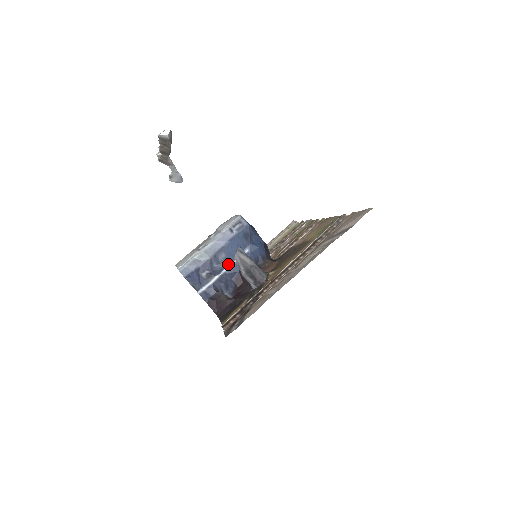
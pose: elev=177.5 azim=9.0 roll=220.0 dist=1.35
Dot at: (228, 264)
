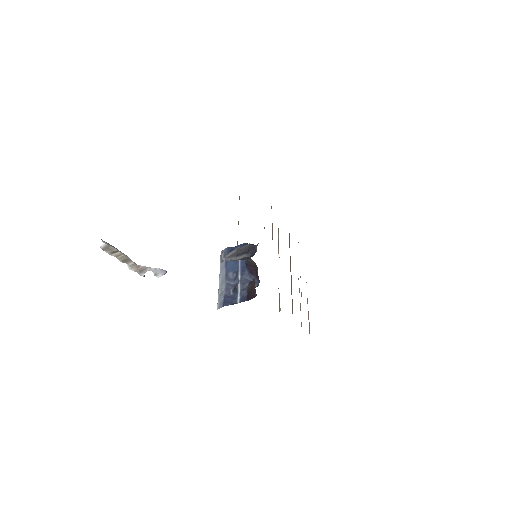
Dot at: (238, 273)
